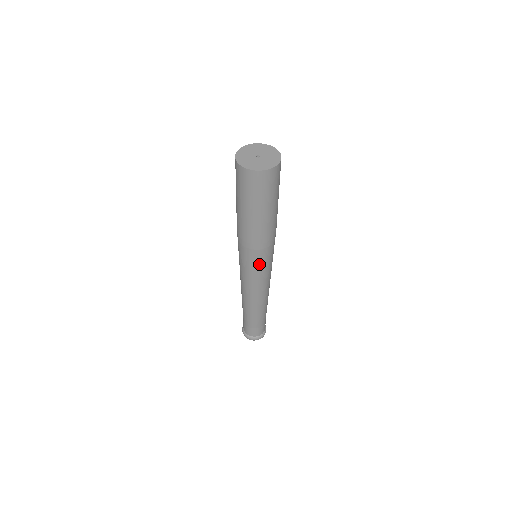
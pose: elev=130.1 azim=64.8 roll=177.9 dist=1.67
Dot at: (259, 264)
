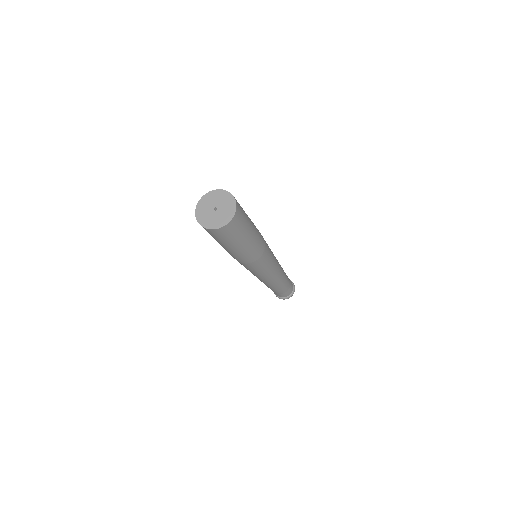
Dot at: occluded
